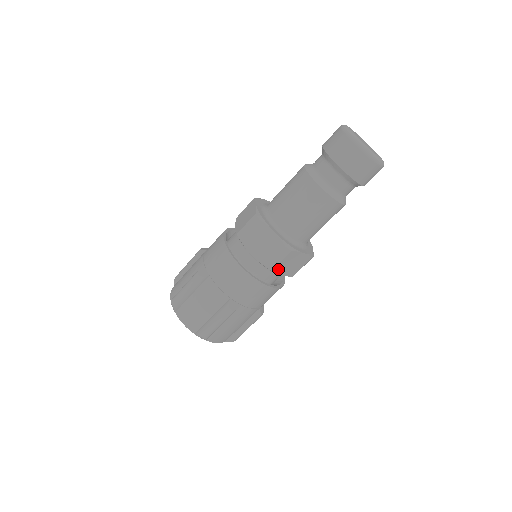
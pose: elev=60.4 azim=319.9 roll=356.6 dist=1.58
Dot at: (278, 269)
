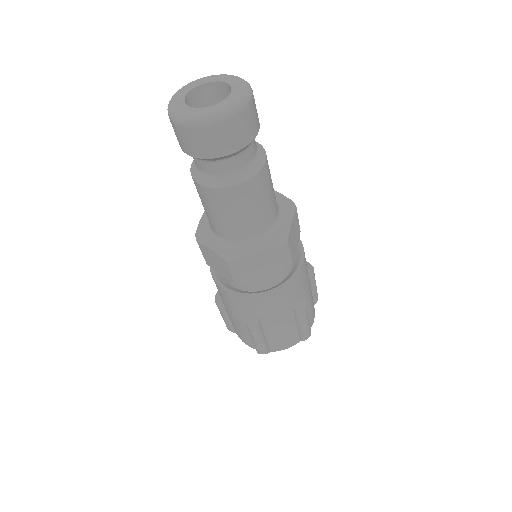
Dot at: (293, 254)
